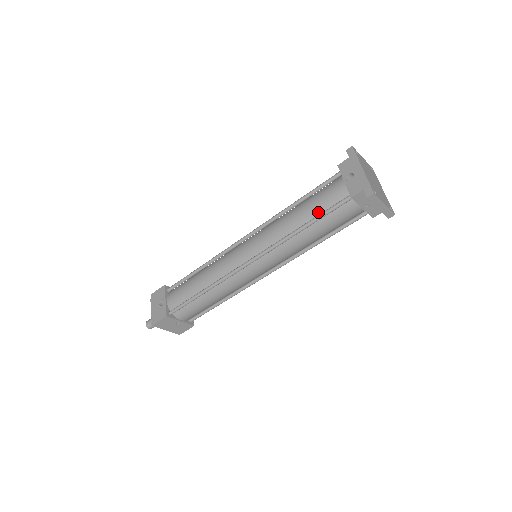
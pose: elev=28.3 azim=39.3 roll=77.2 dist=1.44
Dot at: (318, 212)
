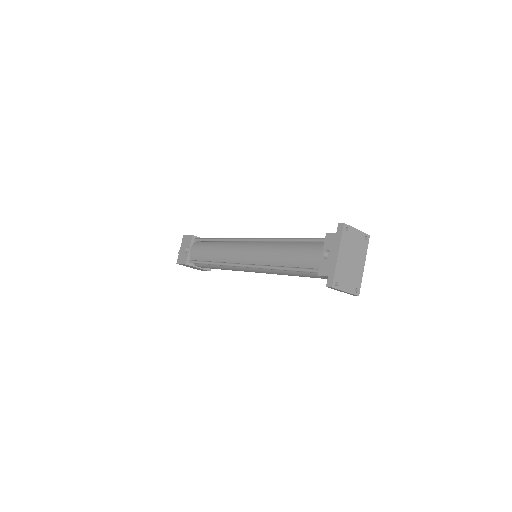
Dot at: (297, 264)
